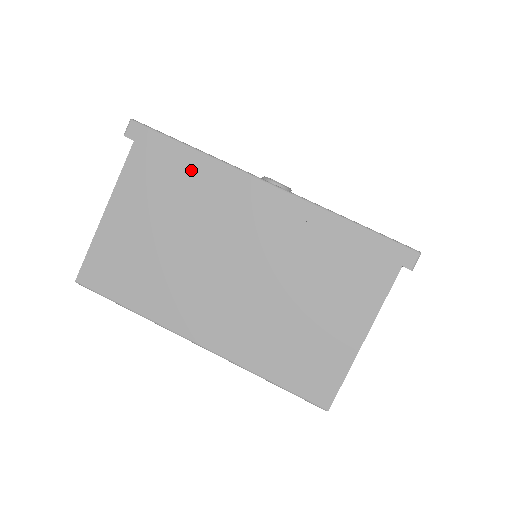
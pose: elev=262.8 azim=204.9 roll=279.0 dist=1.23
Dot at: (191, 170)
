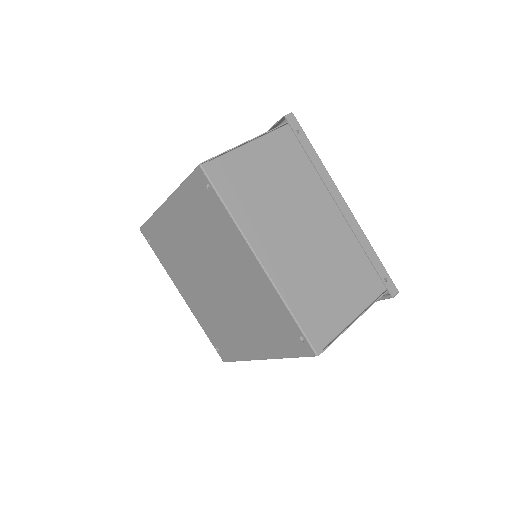
Dot at: occluded
